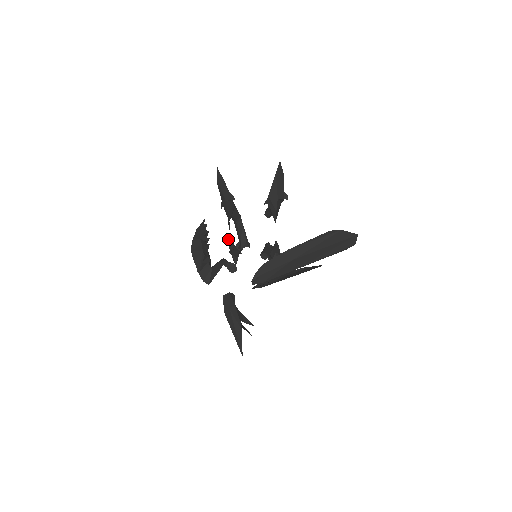
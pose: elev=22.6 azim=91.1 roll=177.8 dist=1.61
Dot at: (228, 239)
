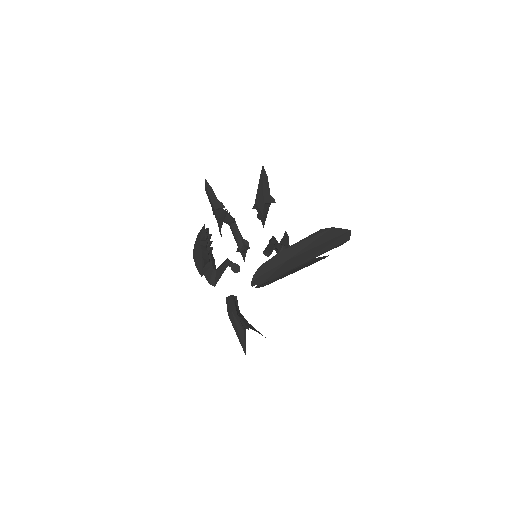
Dot at: occluded
